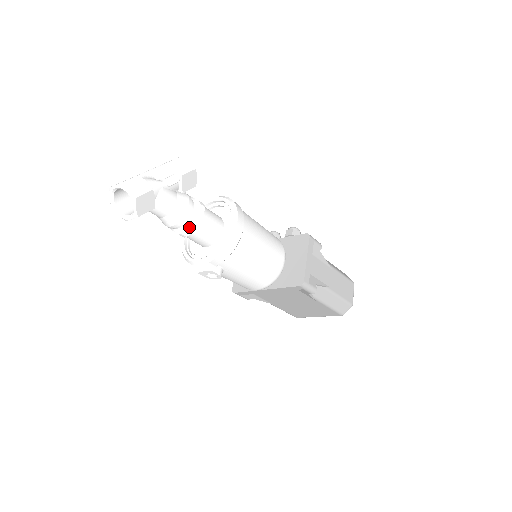
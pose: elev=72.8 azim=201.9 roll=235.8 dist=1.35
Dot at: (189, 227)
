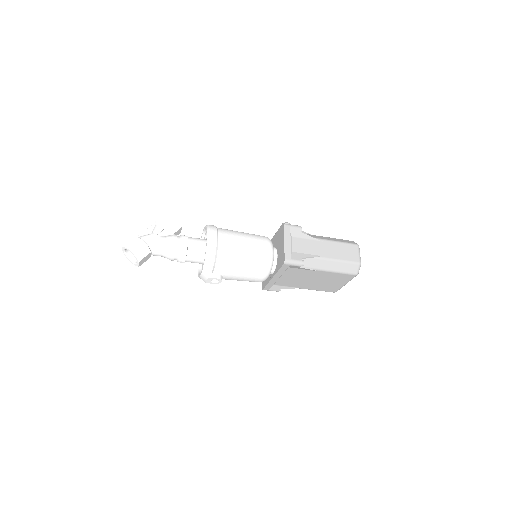
Dot at: (181, 255)
